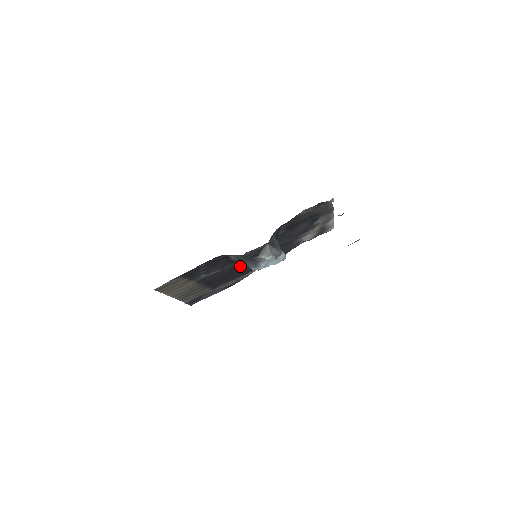
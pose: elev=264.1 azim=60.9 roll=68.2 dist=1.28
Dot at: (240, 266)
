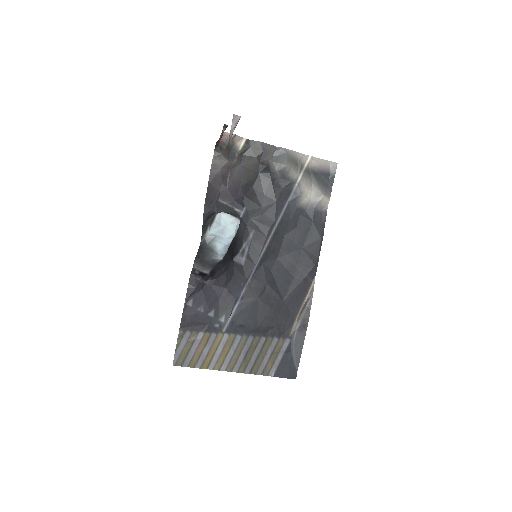
Dot at: (269, 284)
